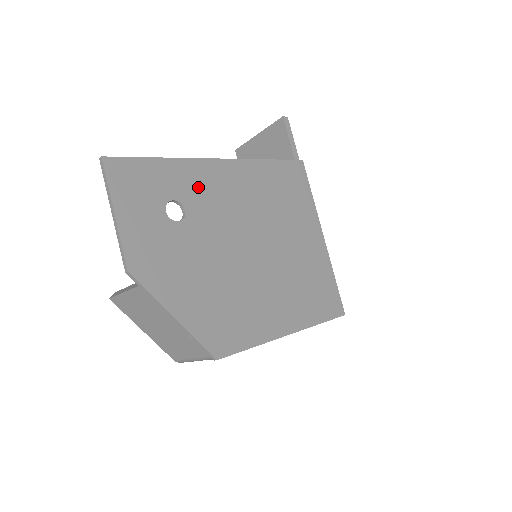
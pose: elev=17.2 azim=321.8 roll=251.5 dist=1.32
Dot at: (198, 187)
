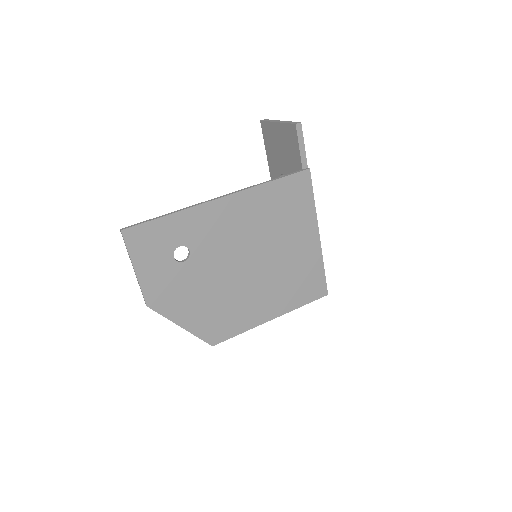
Dot at: (201, 229)
